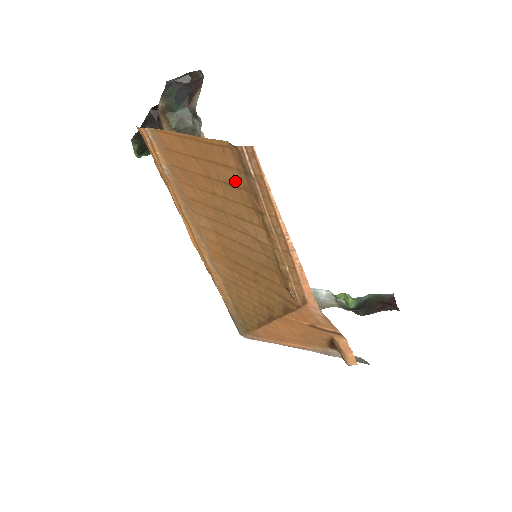
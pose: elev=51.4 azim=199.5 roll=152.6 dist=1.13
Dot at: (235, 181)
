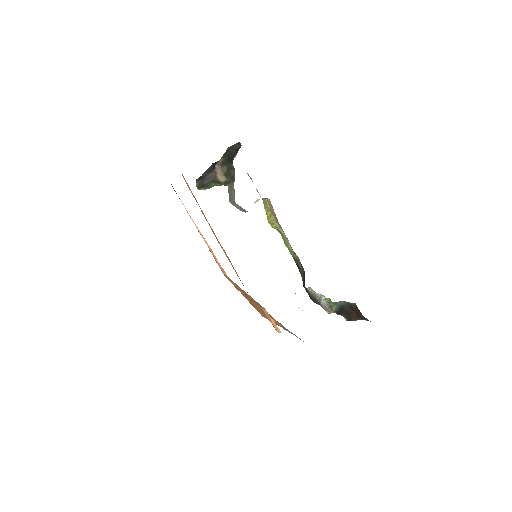
Dot at: occluded
